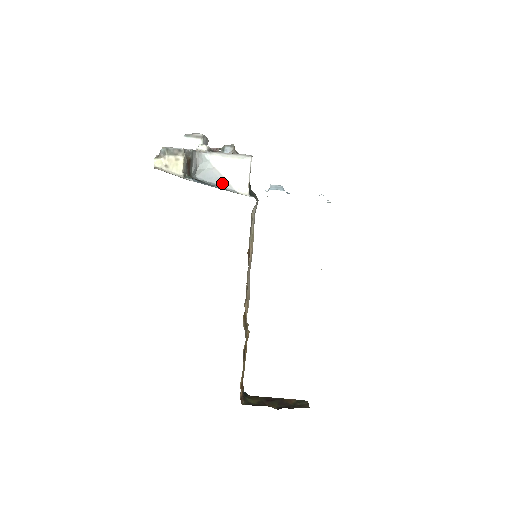
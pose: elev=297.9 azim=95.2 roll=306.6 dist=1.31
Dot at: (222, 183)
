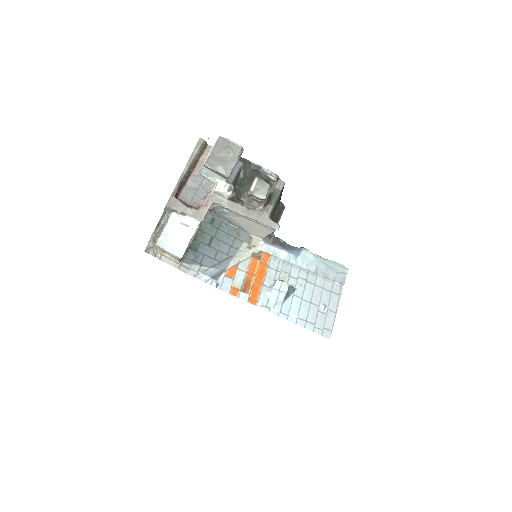
Dot at: (236, 225)
